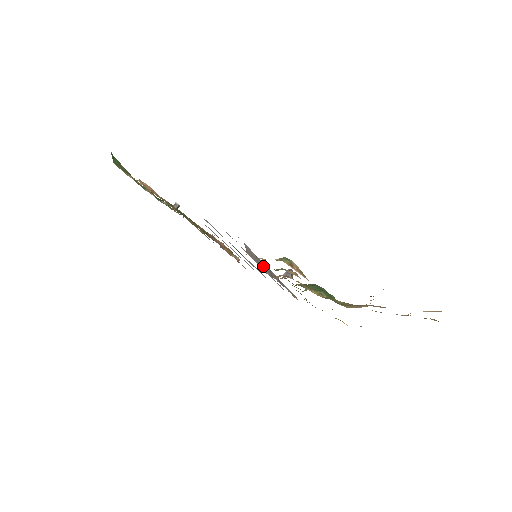
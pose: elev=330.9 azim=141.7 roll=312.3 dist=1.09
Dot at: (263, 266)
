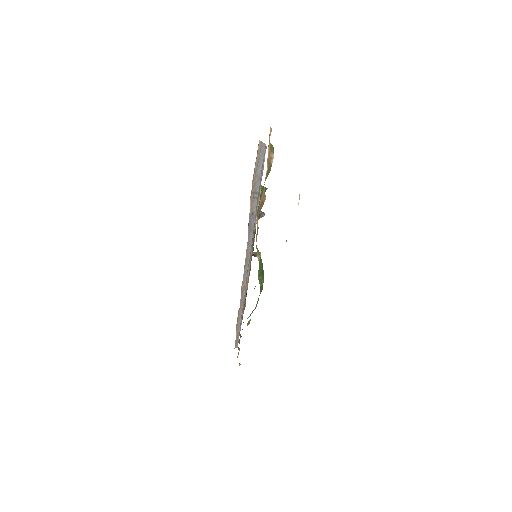
Dot at: (254, 199)
